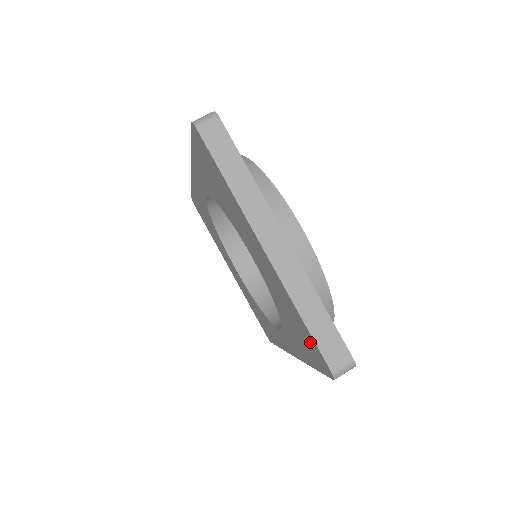
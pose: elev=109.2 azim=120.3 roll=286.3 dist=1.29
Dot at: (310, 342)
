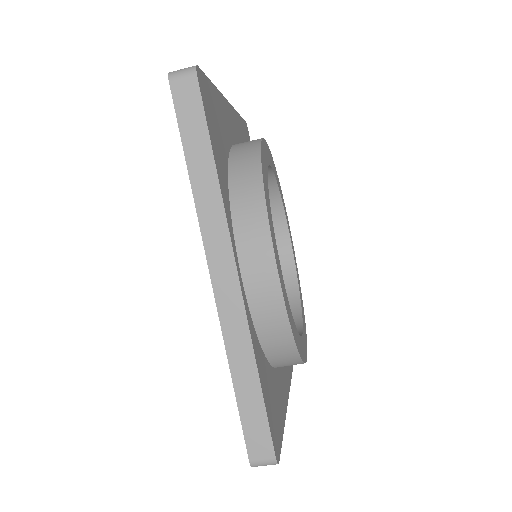
Dot at: occluded
